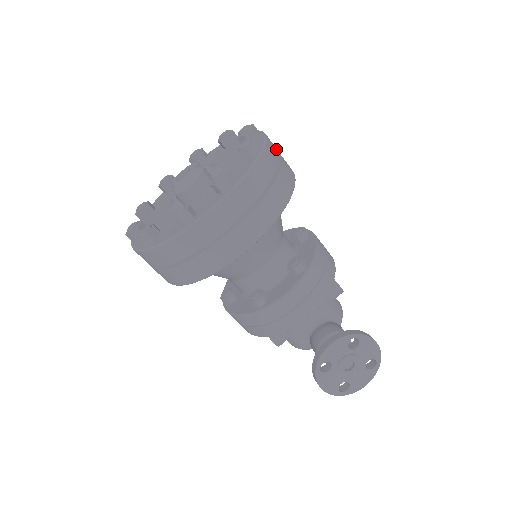
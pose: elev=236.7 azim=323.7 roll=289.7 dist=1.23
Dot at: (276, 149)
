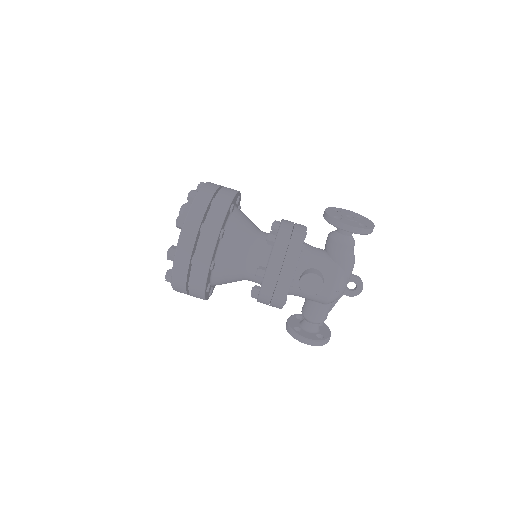
Dot at: occluded
